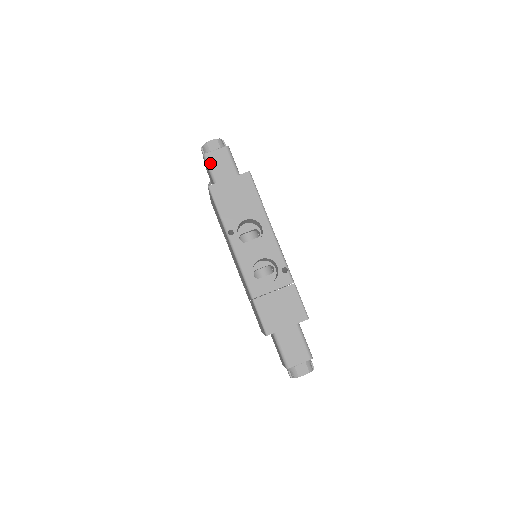
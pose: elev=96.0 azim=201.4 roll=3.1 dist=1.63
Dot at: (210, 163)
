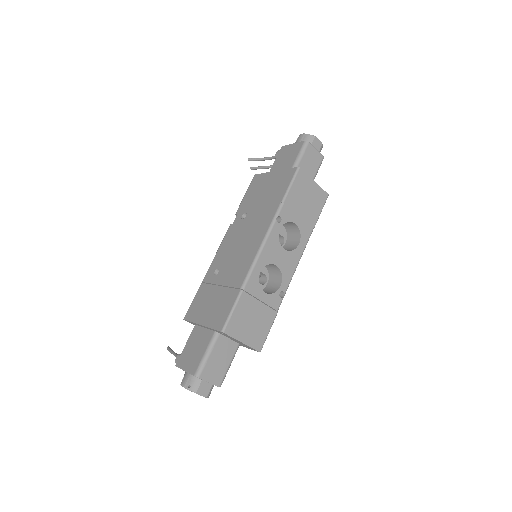
Dot at: (305, 152)
